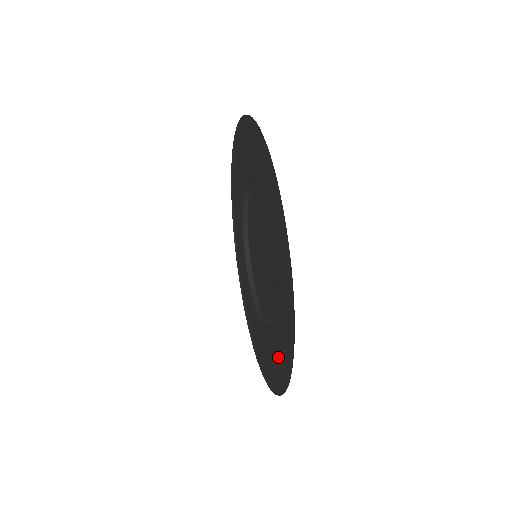
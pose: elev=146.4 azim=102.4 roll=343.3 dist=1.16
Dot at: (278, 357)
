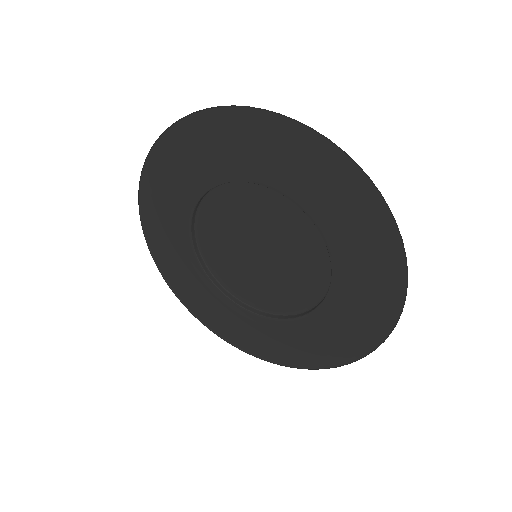
Dot at: (366, 296)
